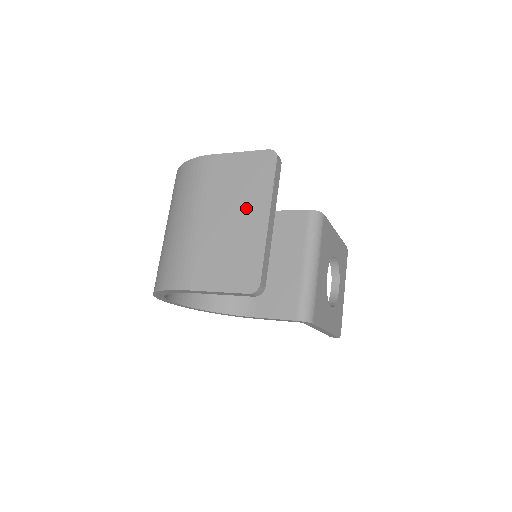
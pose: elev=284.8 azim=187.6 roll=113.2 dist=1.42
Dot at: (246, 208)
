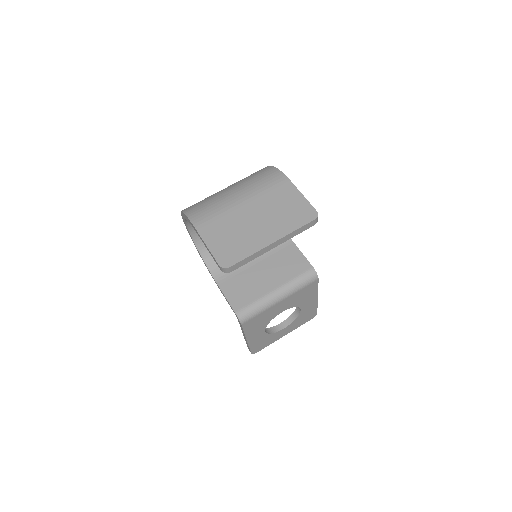
Dot at: (270, 225)
